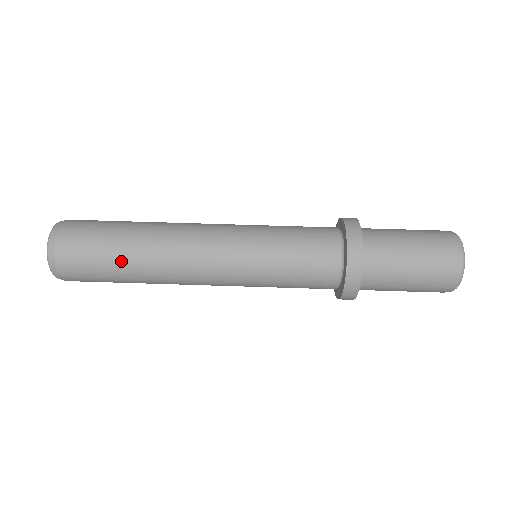
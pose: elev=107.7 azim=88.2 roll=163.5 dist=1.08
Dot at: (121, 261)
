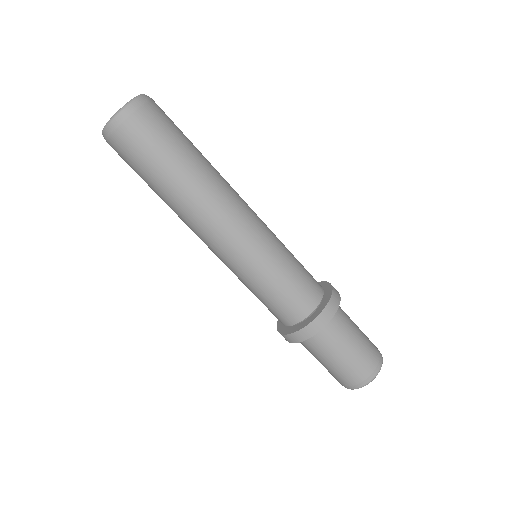
Dot at: (170, 173)
